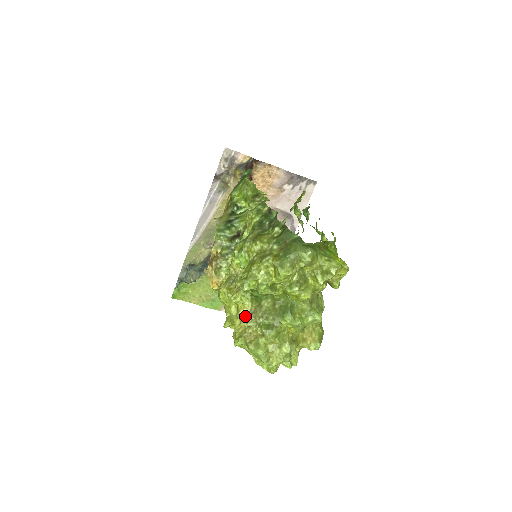
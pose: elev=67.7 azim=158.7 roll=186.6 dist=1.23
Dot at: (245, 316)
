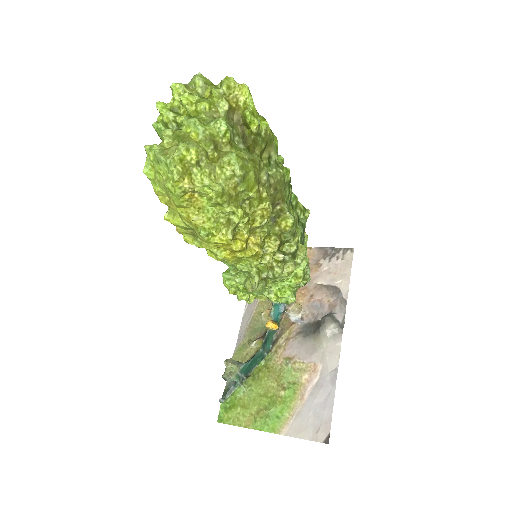
Dot at: occluded
